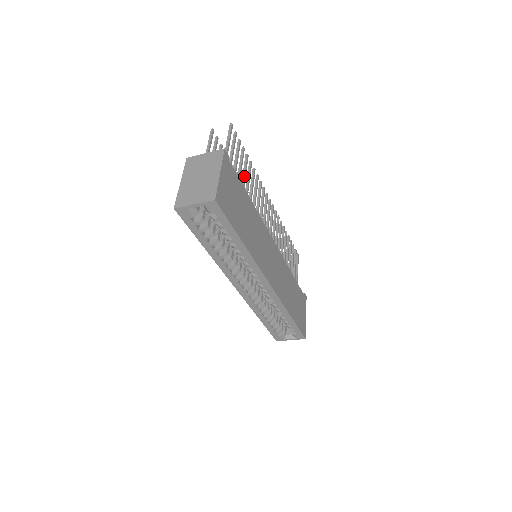
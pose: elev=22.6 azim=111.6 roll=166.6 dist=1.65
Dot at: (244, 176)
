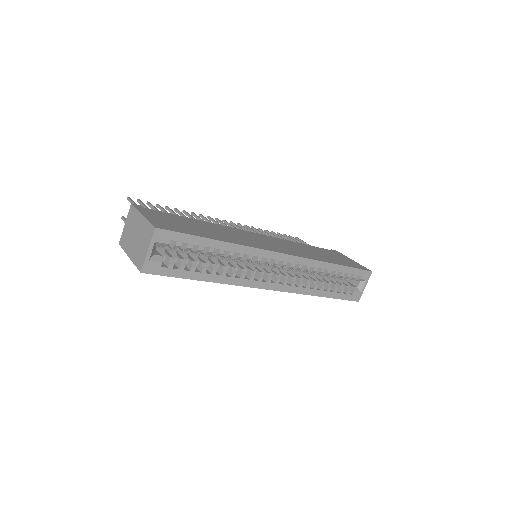
Dot at: occluded
